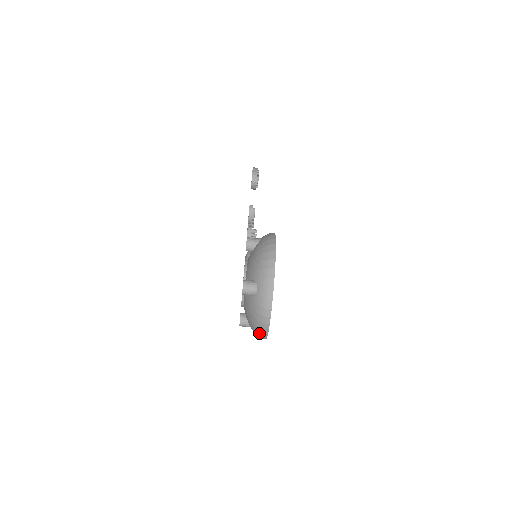
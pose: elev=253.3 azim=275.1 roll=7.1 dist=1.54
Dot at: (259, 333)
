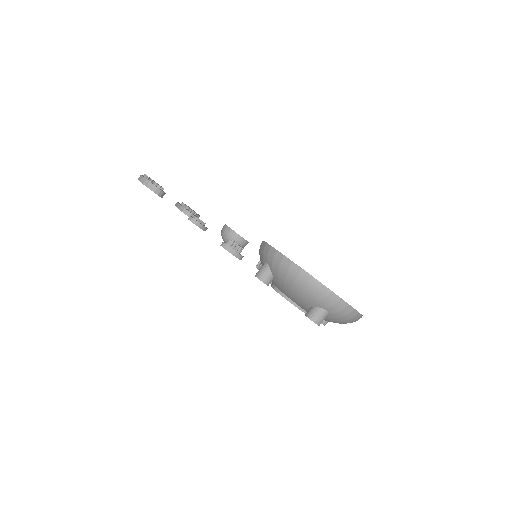
Dot at: occluded
